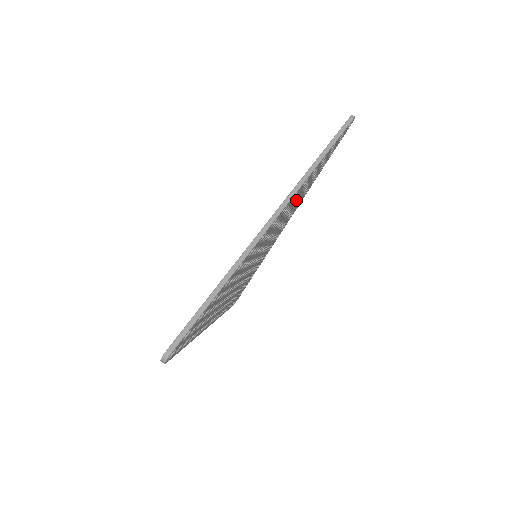
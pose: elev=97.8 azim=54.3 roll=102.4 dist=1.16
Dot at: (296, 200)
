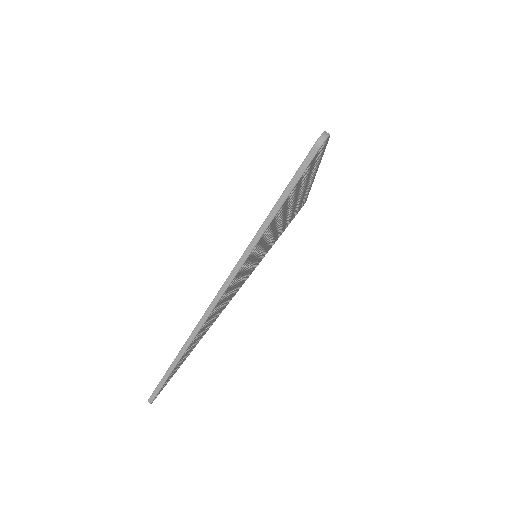
Dot at: (272, 228)
